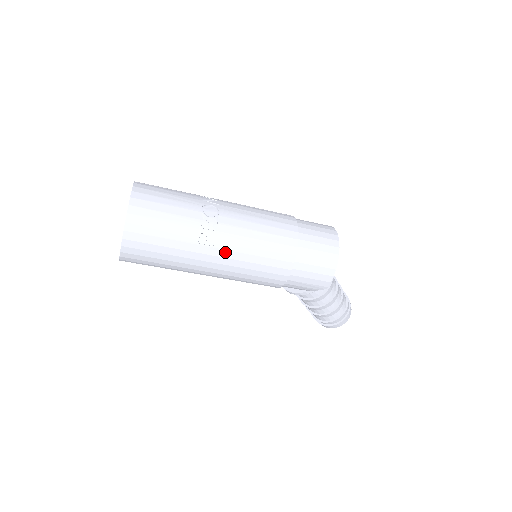
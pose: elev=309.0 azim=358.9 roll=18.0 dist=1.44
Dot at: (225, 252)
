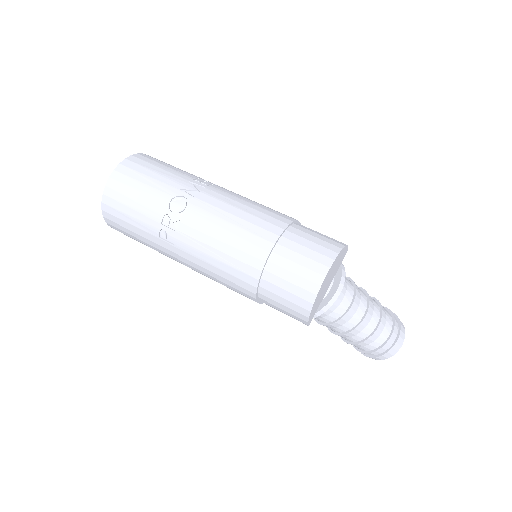
Dot at: (186, 254)
